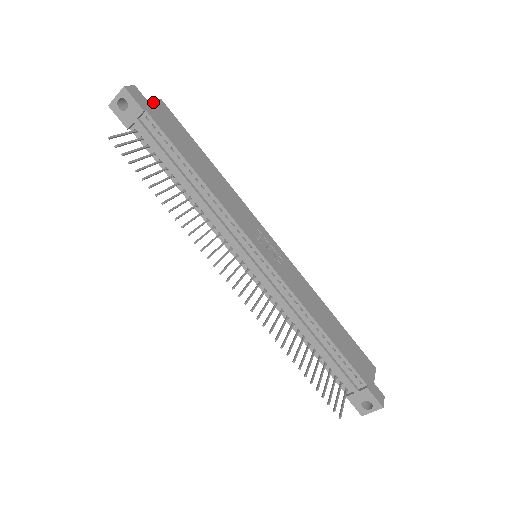
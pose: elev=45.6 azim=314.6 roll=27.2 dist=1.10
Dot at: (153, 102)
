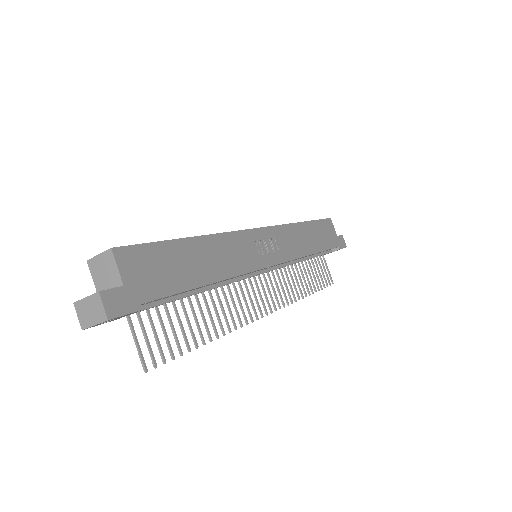
Dot at: (122, 274)
